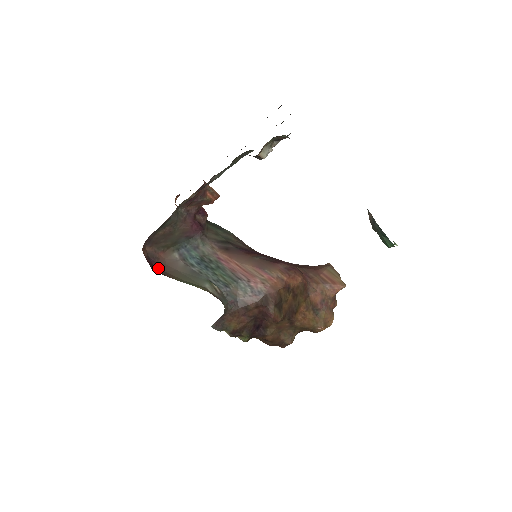
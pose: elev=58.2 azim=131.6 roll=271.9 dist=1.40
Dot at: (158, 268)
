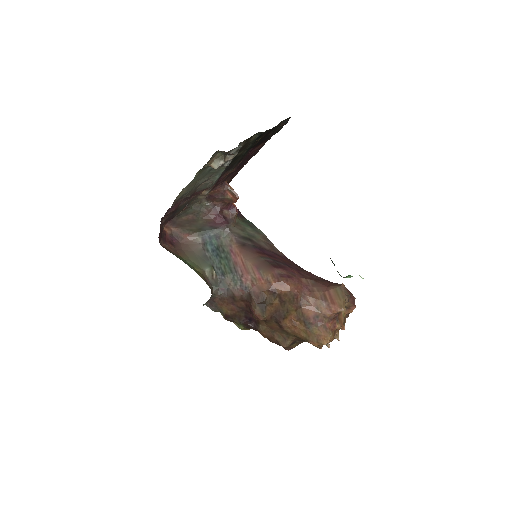
Dot at: (177, 245)
